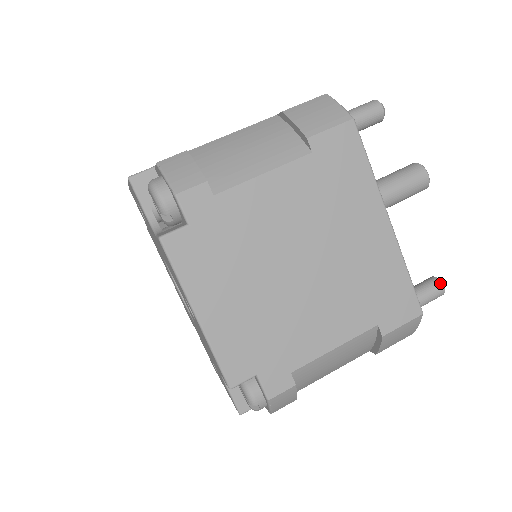
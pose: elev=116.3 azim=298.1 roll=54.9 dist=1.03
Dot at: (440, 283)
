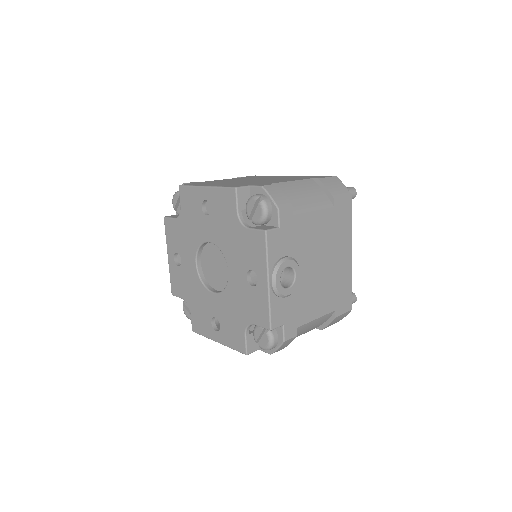
Dot at: occluded
